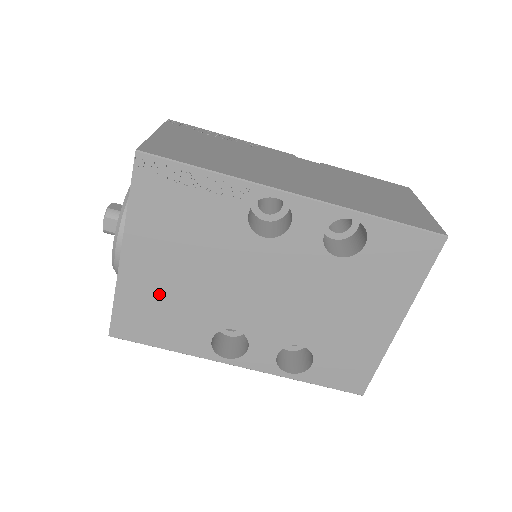
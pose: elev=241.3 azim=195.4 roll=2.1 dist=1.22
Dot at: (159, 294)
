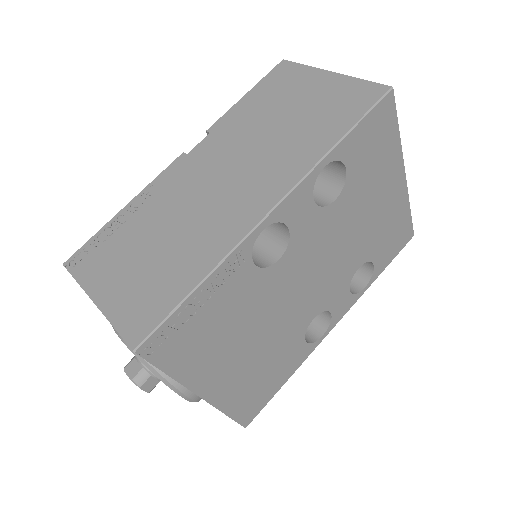
Dot at: (250, 374)
